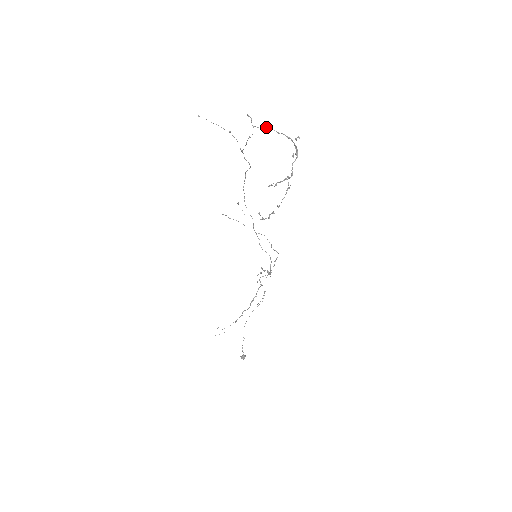
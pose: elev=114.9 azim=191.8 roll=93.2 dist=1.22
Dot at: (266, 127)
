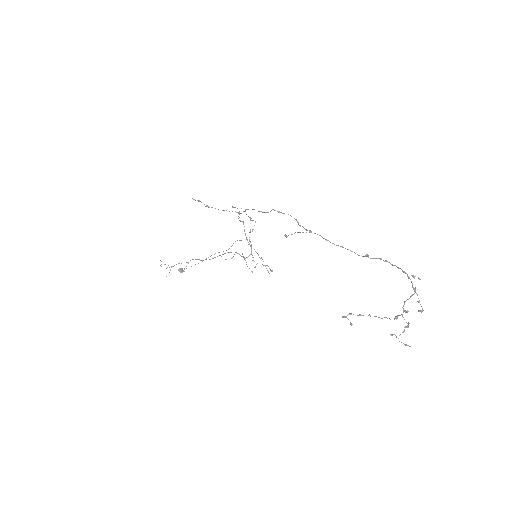
Dot at: occluded
